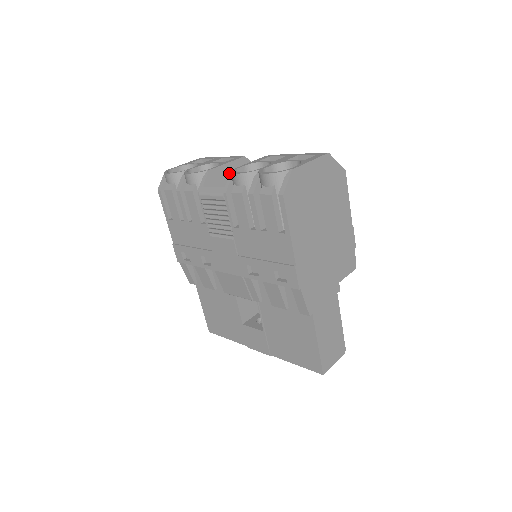
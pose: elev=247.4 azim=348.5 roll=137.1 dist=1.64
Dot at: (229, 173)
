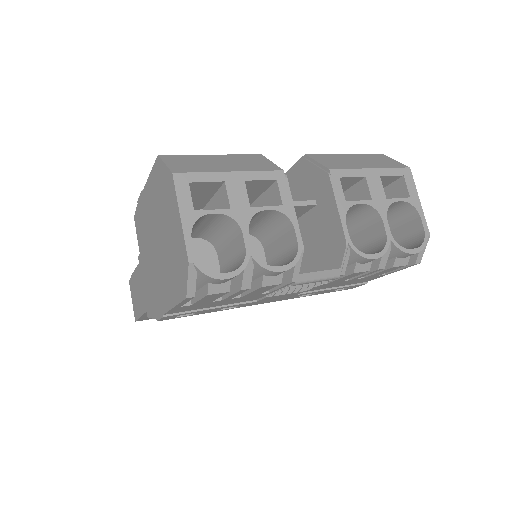
Dot at: occluded
